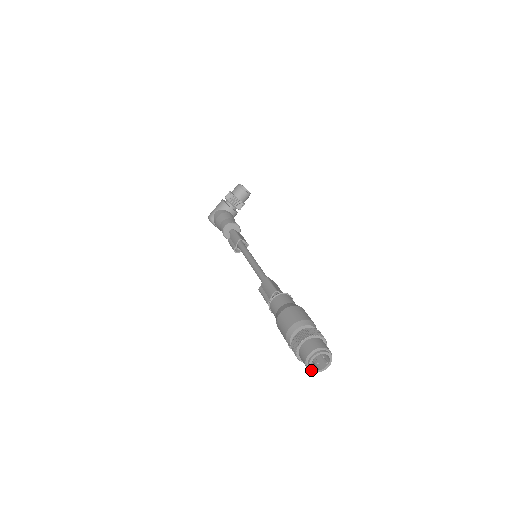
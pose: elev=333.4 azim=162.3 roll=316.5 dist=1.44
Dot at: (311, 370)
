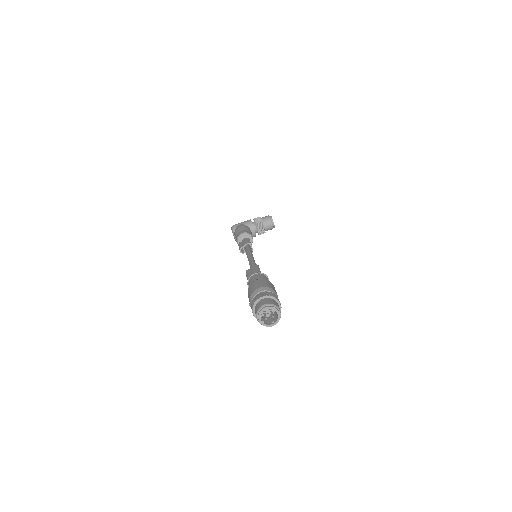
Dot at: (259, 319)
